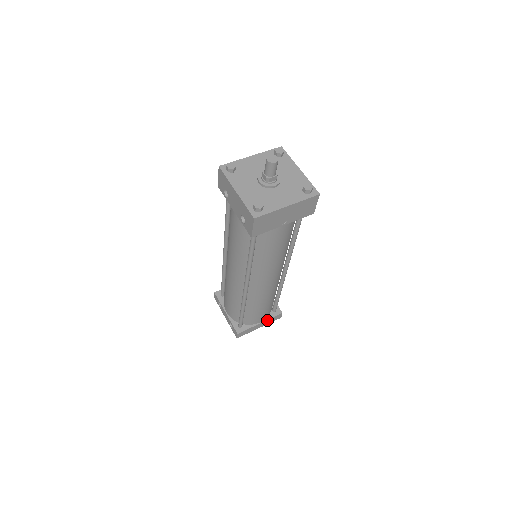
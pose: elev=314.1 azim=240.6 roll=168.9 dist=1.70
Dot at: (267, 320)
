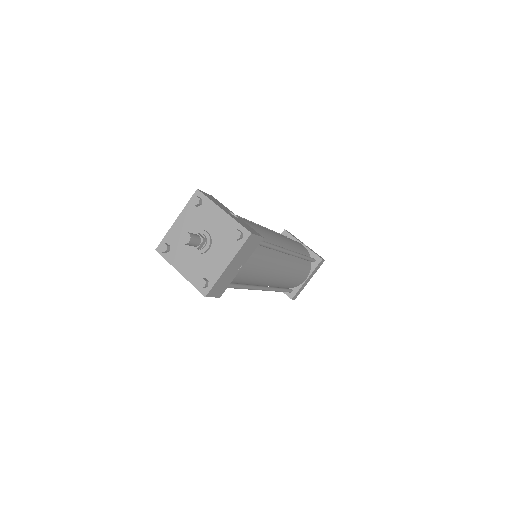
Dot at: (312, 273)
